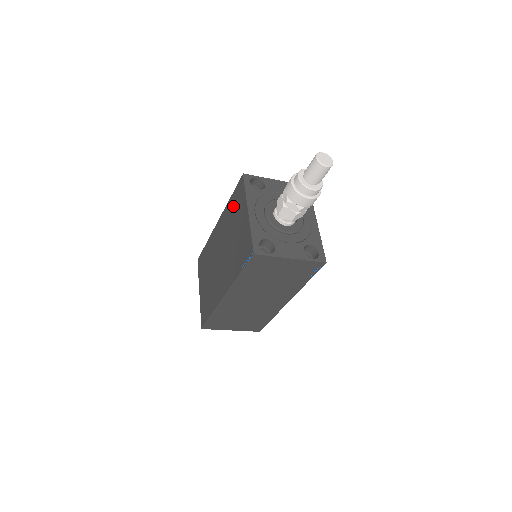
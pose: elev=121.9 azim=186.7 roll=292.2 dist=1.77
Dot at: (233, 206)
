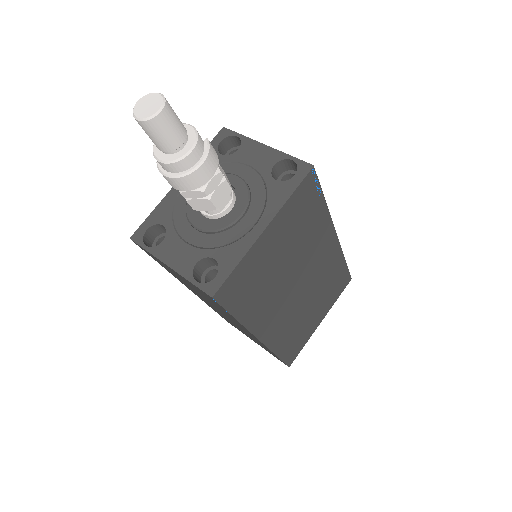
Dot at: occluded
